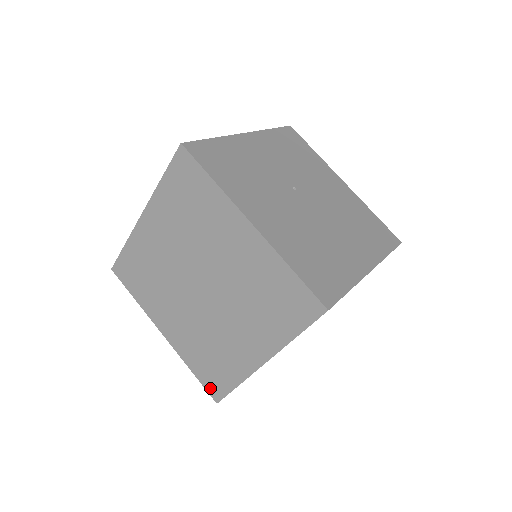
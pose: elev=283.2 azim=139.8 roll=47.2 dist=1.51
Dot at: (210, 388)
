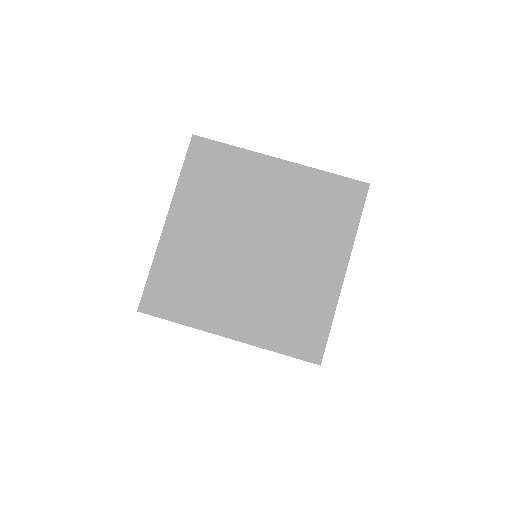
Dot at: (306, 353)
